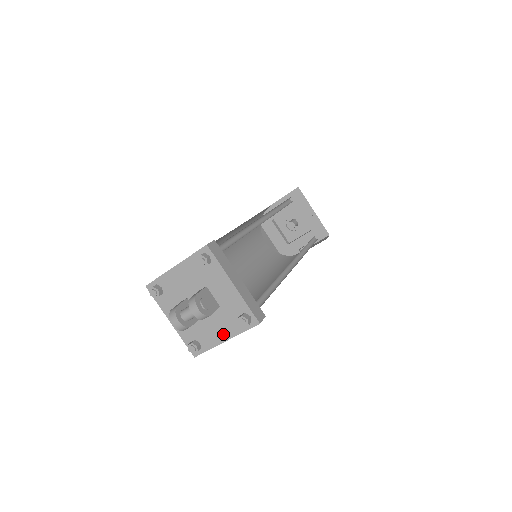
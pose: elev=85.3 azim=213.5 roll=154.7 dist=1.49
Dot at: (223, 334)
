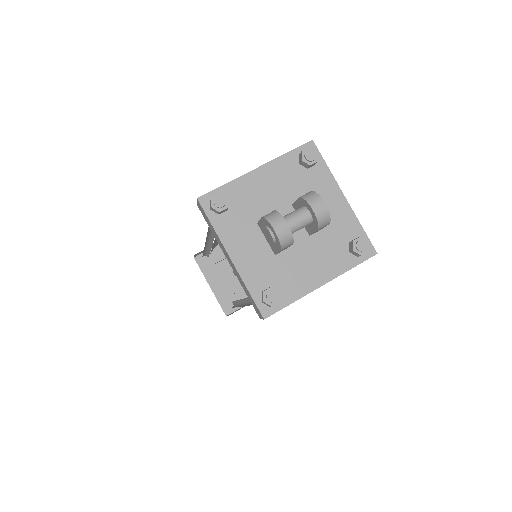
Dot at: (320, 273)
